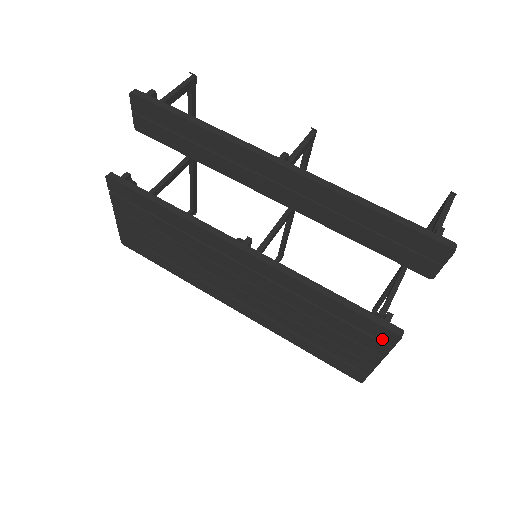
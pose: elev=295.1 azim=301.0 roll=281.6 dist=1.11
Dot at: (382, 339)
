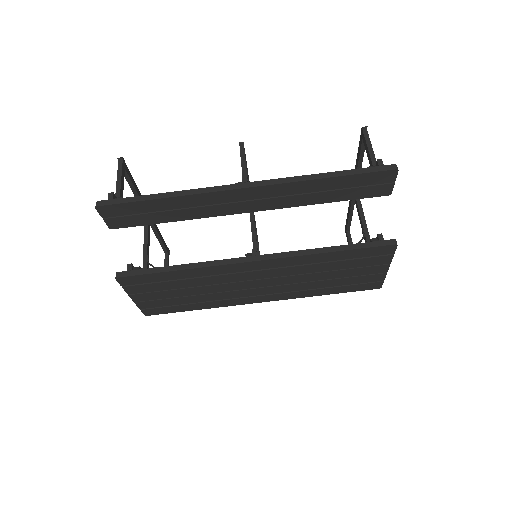
Dot at: (384, 254)
